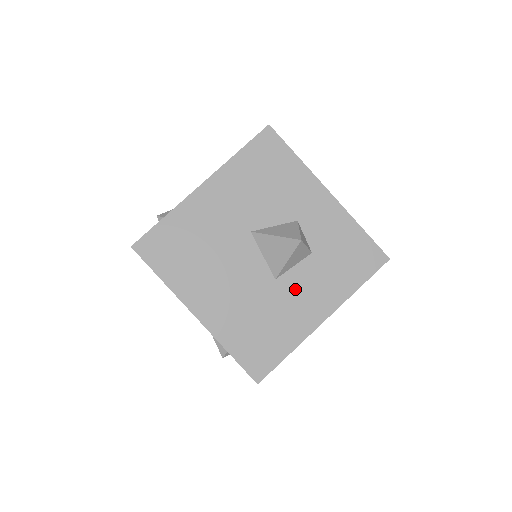
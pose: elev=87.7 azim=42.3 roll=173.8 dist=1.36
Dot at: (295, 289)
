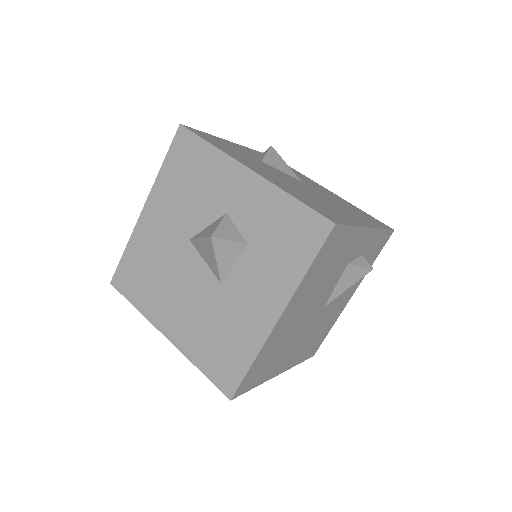
Dot at: (241, 289)
